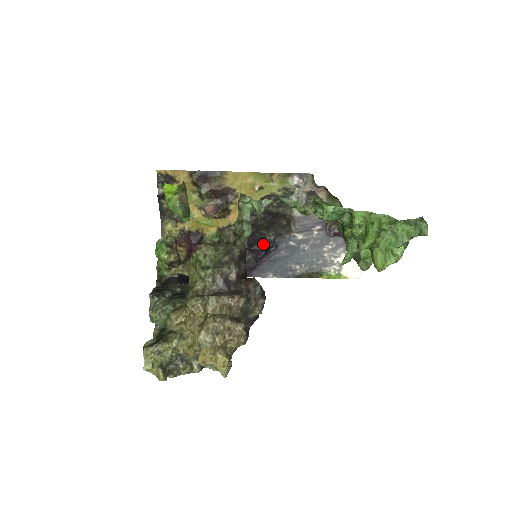
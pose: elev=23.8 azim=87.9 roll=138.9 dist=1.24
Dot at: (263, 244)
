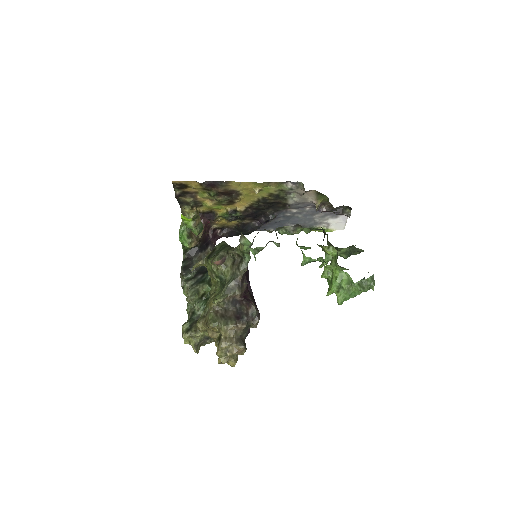
Dot at: (264, 216)
